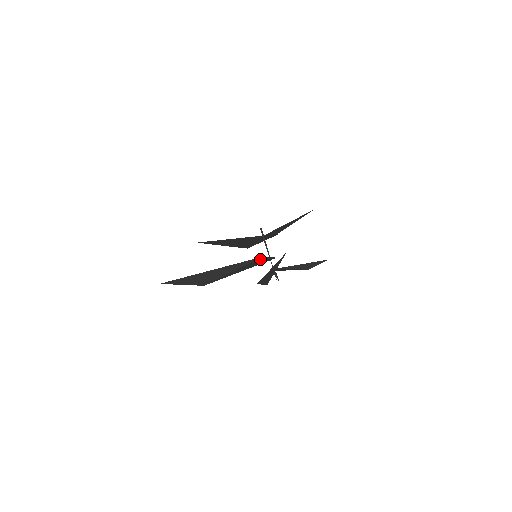
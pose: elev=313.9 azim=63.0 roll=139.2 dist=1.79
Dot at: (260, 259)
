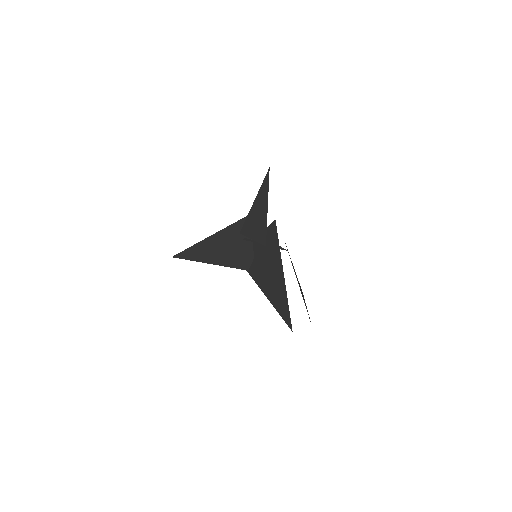
Dot at: occluded
